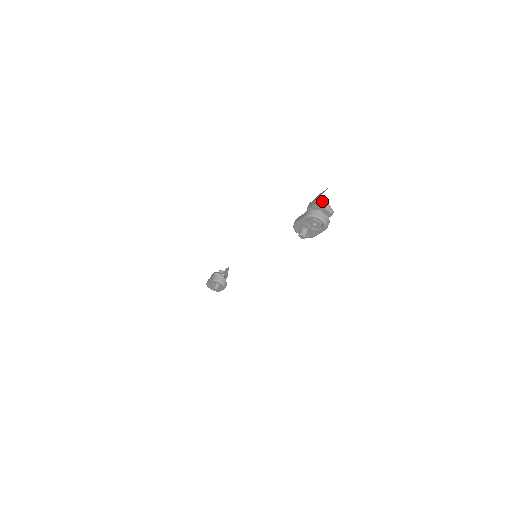
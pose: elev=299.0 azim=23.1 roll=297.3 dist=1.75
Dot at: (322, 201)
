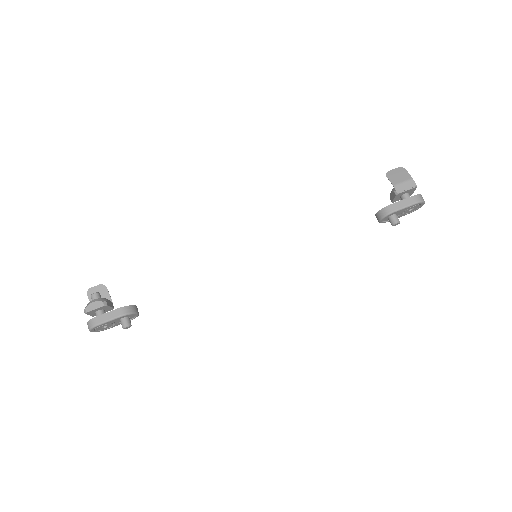
Dot at: (414, 183)
